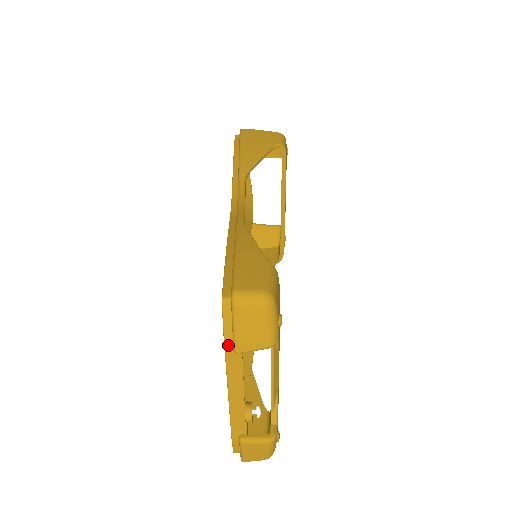
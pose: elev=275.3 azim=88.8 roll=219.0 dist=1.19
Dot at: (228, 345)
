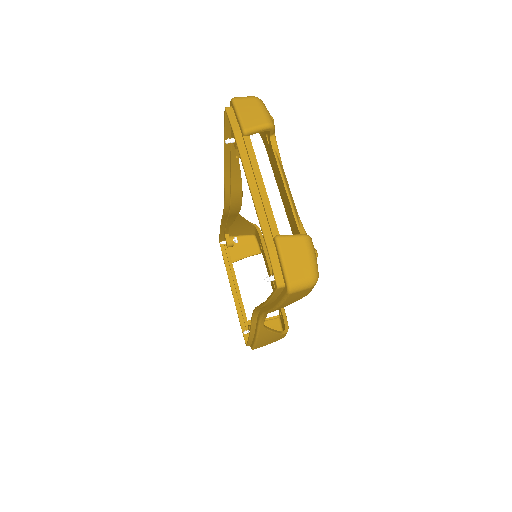
Dot at: (238, 136)
